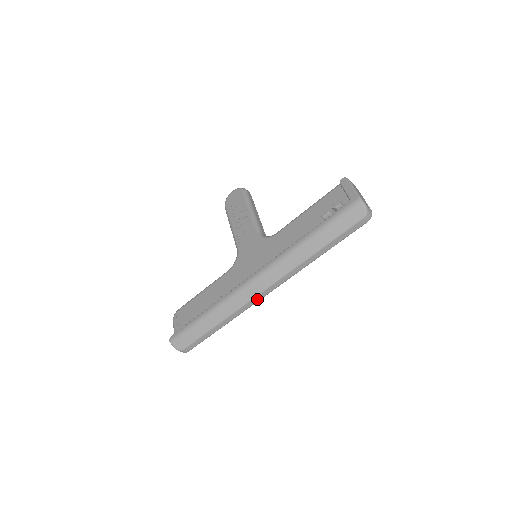
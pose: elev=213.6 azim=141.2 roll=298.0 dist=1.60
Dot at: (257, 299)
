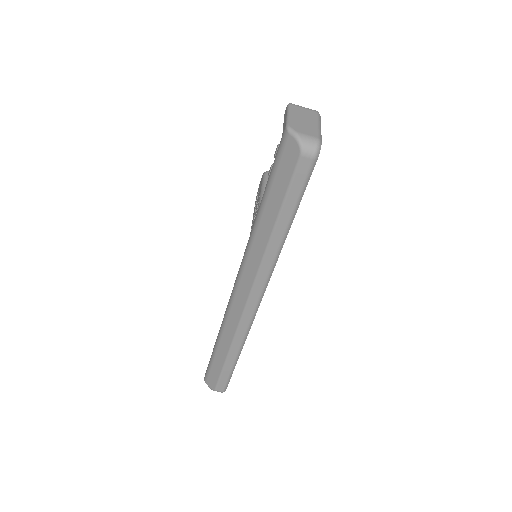
Dot at: (248, 316)
